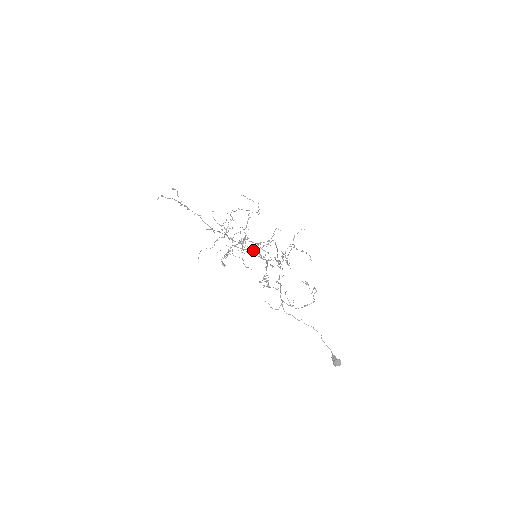
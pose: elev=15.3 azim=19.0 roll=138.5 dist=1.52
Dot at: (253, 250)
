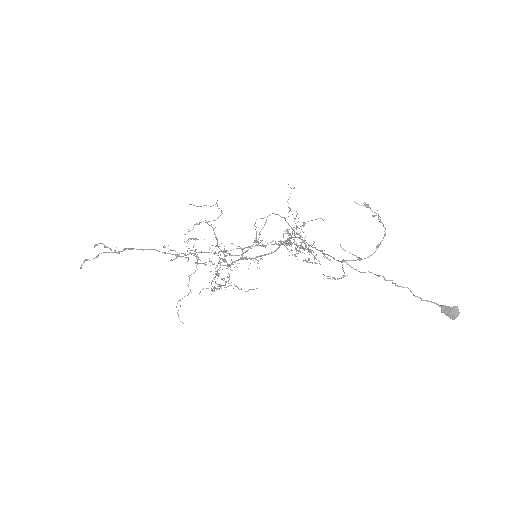
Dot at: occluded
